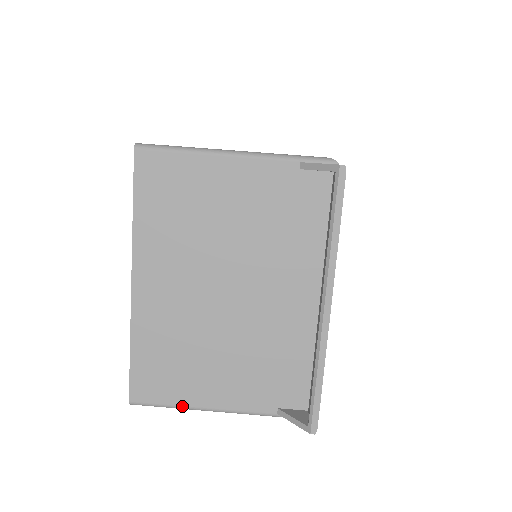
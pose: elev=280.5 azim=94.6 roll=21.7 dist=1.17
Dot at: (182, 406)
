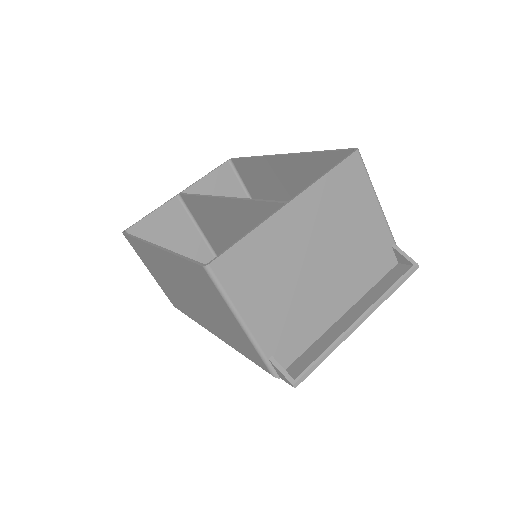
Dot at: (232, 301)
